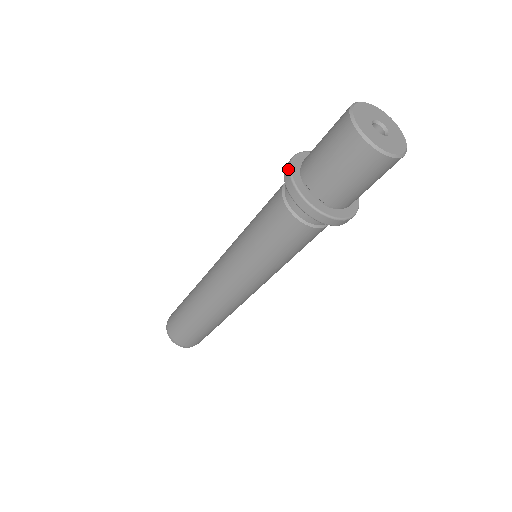
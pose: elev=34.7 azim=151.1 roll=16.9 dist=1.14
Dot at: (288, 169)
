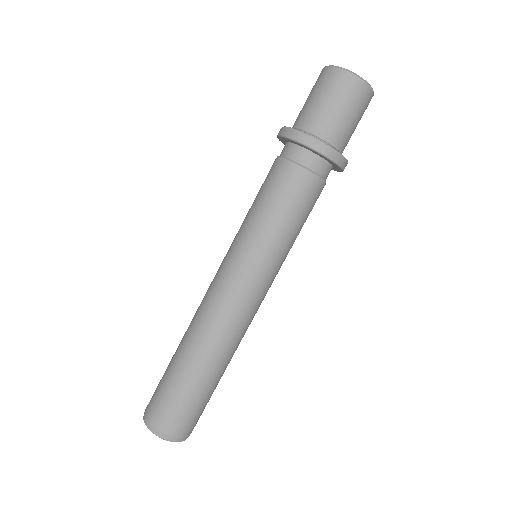
Dot at: (285, 128)
